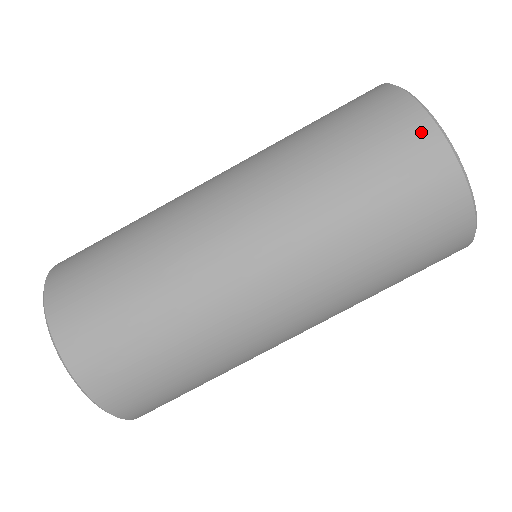
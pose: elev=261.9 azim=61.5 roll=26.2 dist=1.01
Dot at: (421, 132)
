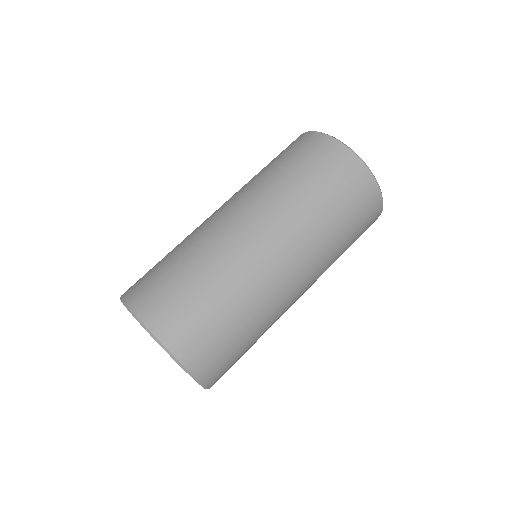
Dot at: (362, 174)
